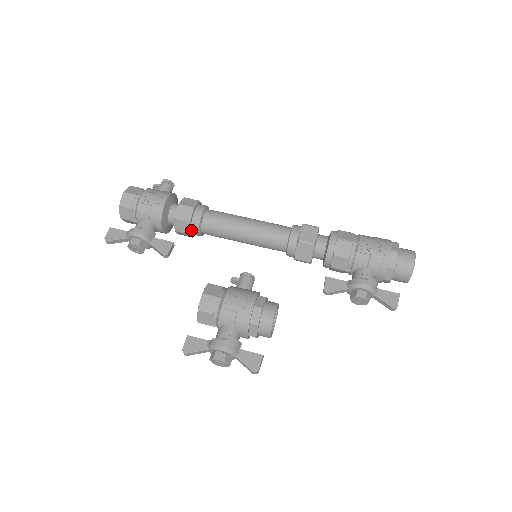
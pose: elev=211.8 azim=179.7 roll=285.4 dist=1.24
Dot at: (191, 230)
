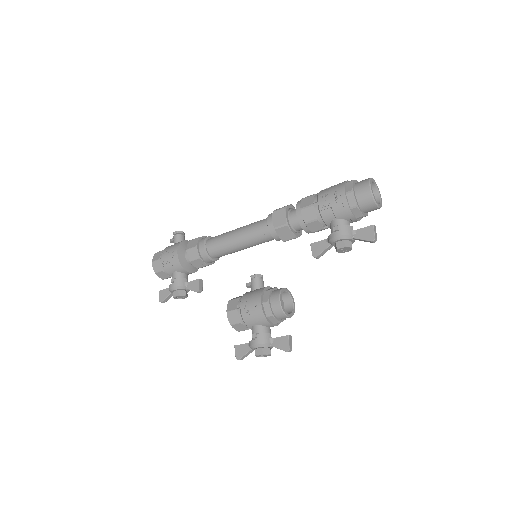
Dot at: (206, 262)
